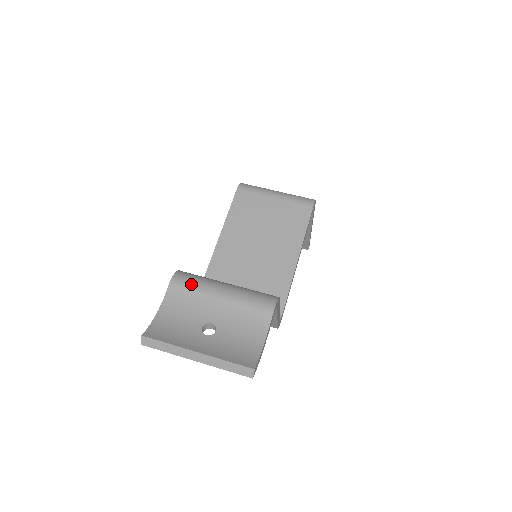
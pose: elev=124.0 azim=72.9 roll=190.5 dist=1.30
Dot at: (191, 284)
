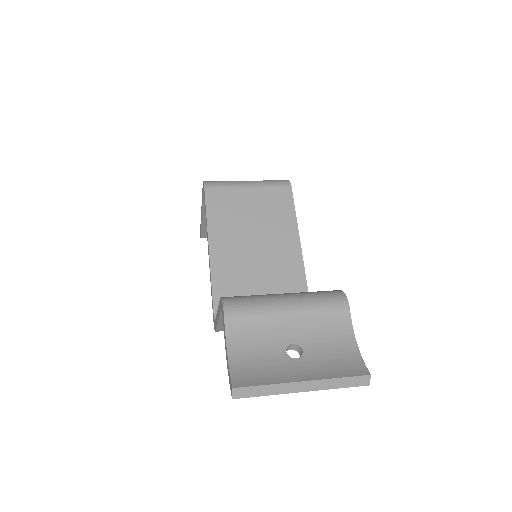
Dot at: (249, 308)
